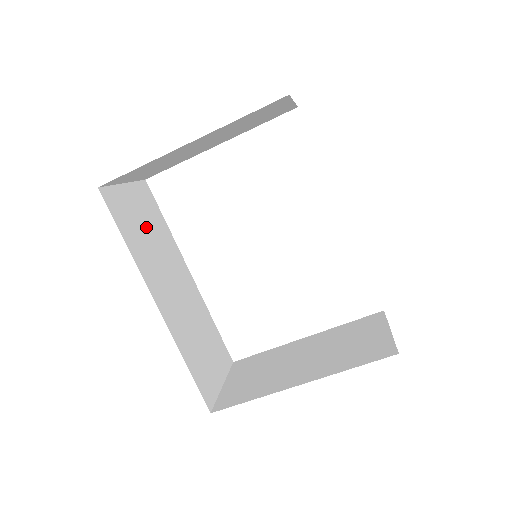
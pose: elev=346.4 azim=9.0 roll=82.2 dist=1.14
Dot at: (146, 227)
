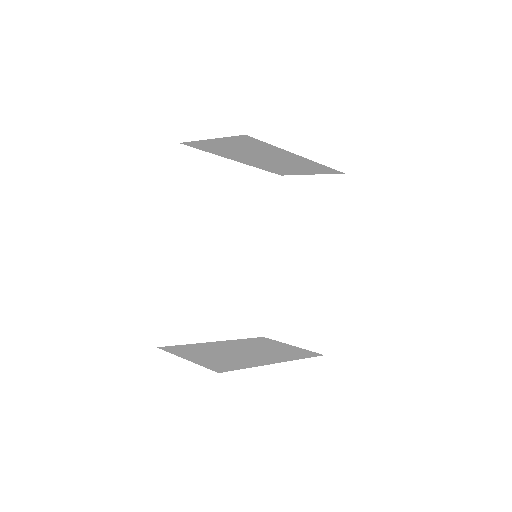
Dot at: occluded
